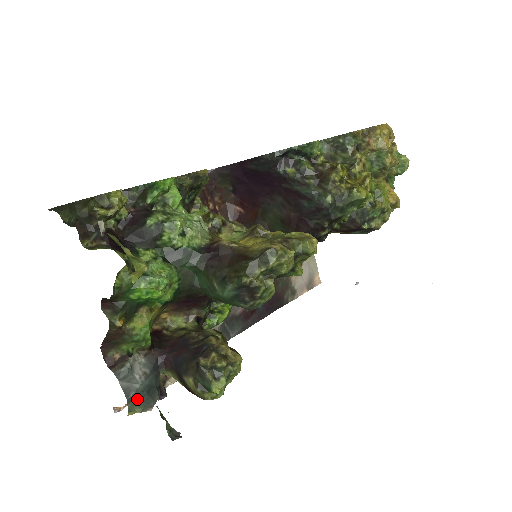
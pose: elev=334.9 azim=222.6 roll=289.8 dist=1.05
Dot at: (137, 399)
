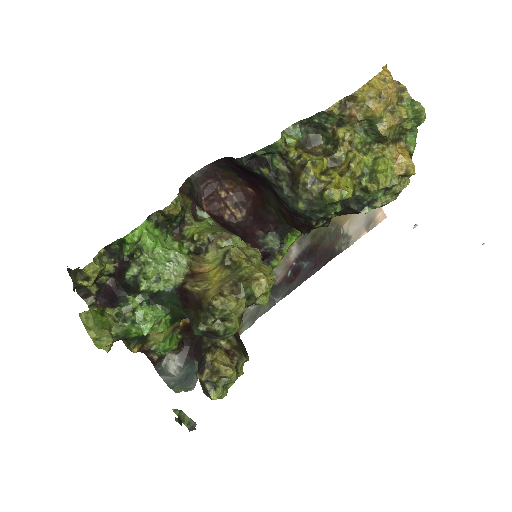
Dot at: (178, 385)
